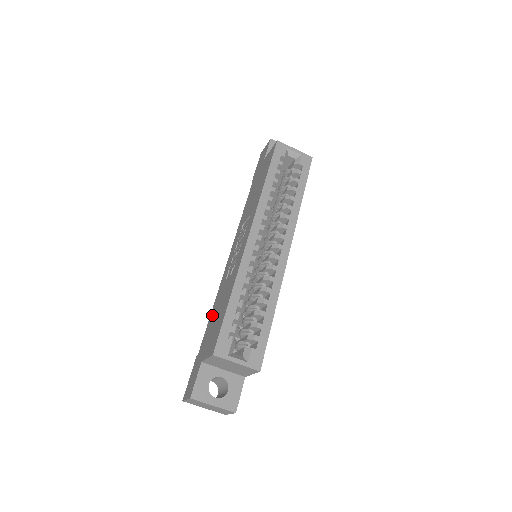
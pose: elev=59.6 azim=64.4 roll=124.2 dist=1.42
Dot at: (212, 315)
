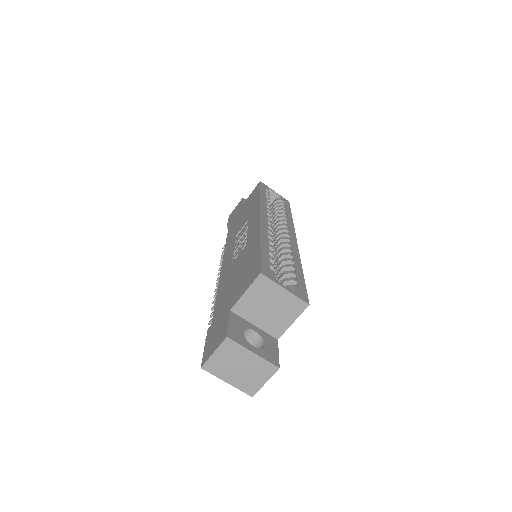
Dot at: (222, 291)
